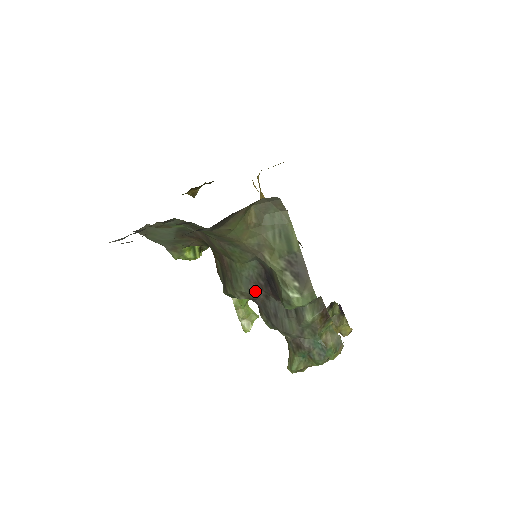
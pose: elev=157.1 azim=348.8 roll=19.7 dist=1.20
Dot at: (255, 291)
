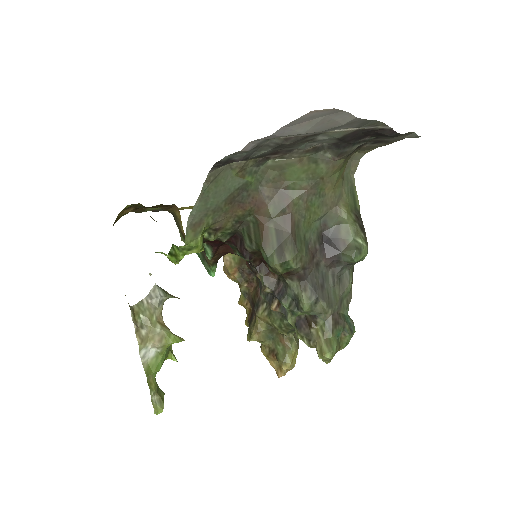
Dot at: (311, 257)
